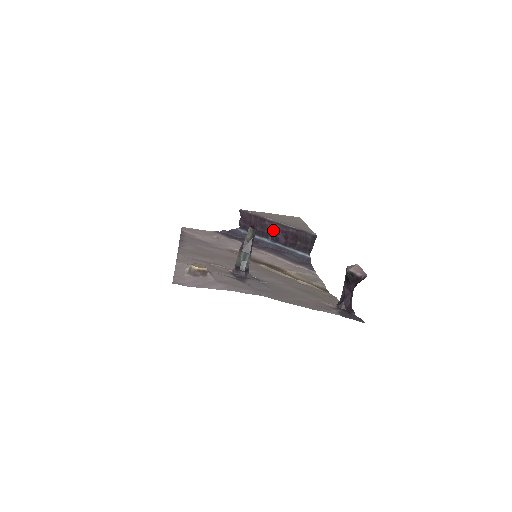
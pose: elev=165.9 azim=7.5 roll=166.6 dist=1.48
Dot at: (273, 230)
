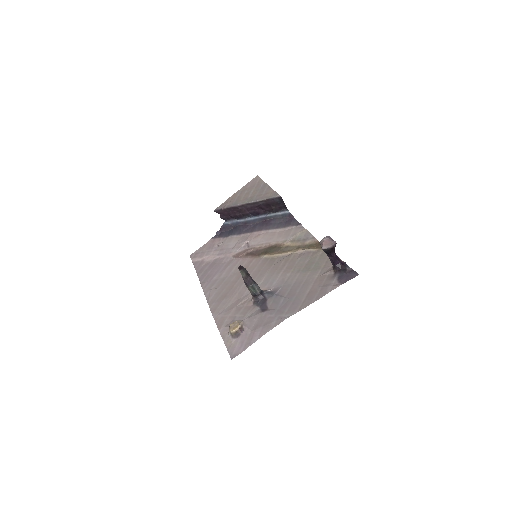
Dot at: (249, 210)
